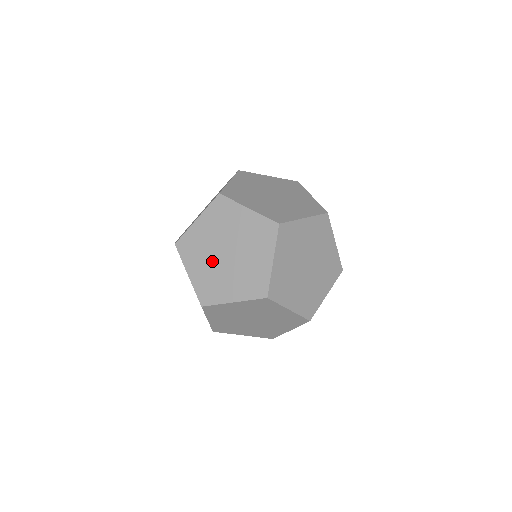
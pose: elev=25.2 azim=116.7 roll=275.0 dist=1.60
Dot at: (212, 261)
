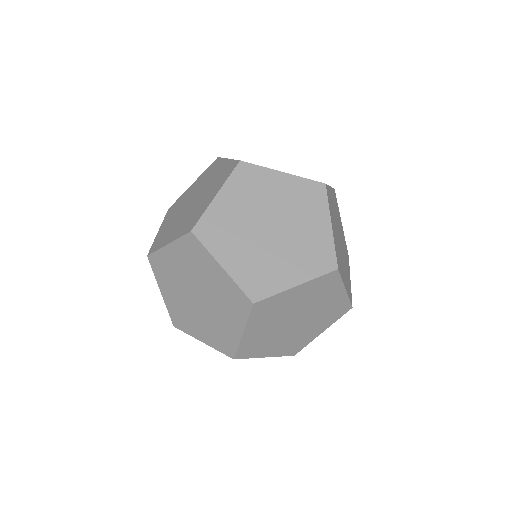
Dot at: occluded
